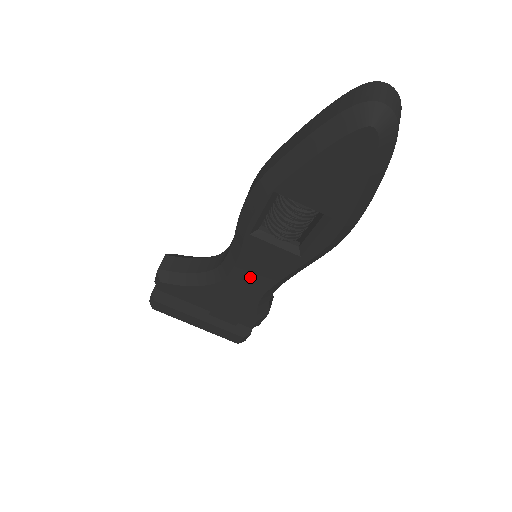
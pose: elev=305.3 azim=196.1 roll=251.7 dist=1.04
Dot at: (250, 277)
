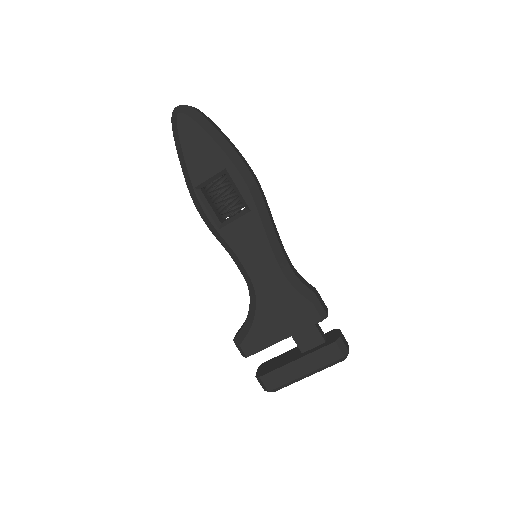
Dot at: (258, 264)
